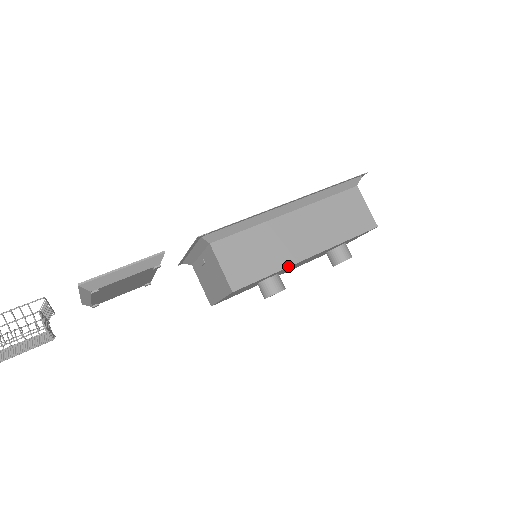
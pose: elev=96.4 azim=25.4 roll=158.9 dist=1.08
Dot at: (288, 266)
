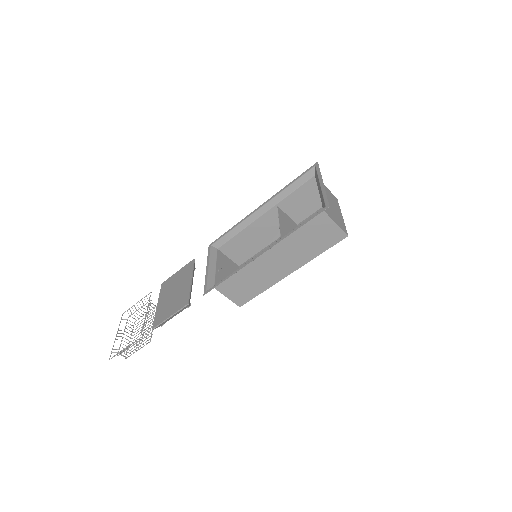
Dot at: (274, 284)
